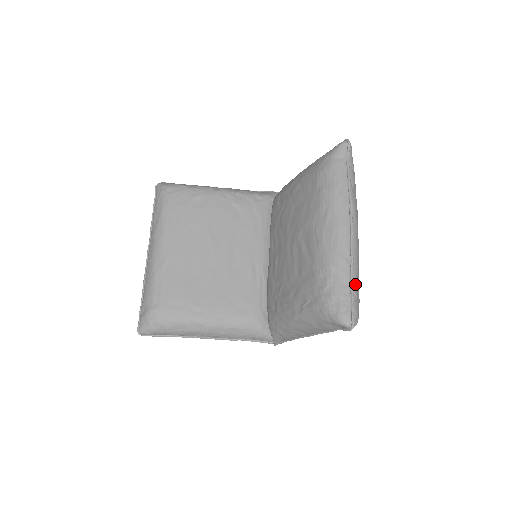
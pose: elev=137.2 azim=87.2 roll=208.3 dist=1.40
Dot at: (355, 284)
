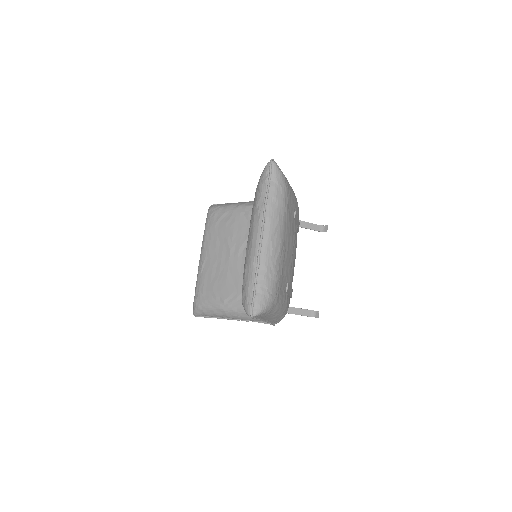
Dot at: (260, 282)
